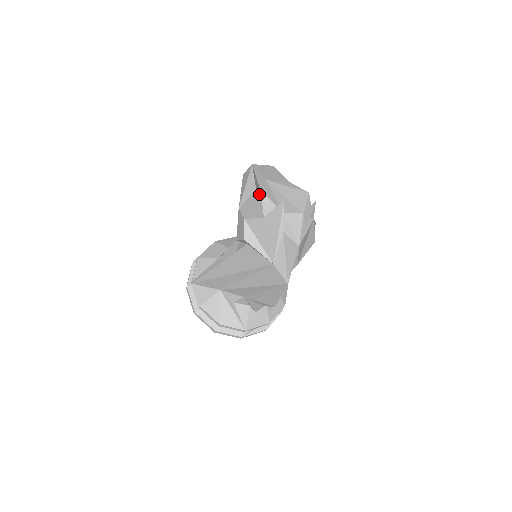
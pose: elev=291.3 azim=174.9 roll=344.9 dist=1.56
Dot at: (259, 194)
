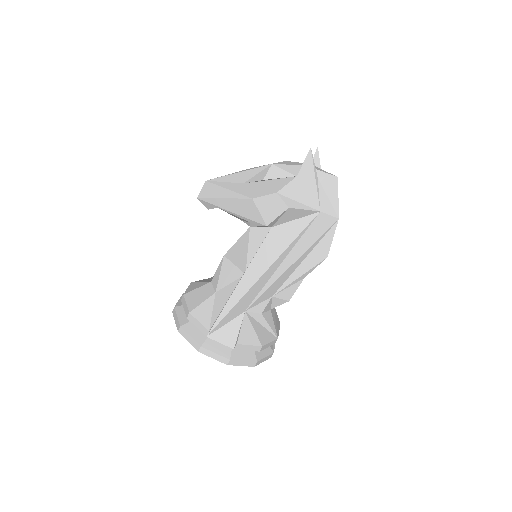
Dot at: (273, 167)
